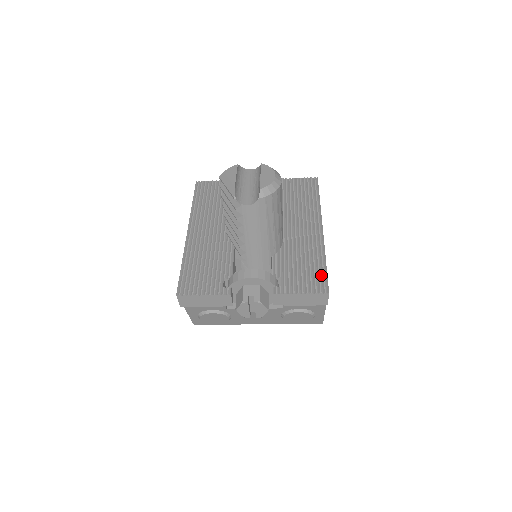
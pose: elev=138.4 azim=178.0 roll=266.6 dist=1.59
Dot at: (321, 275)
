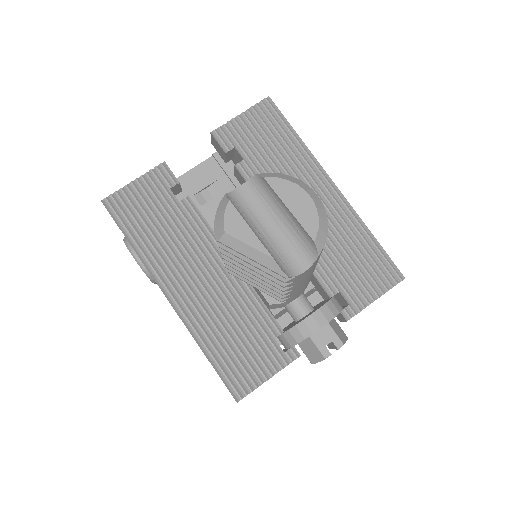
Dot at: (380, 258)
